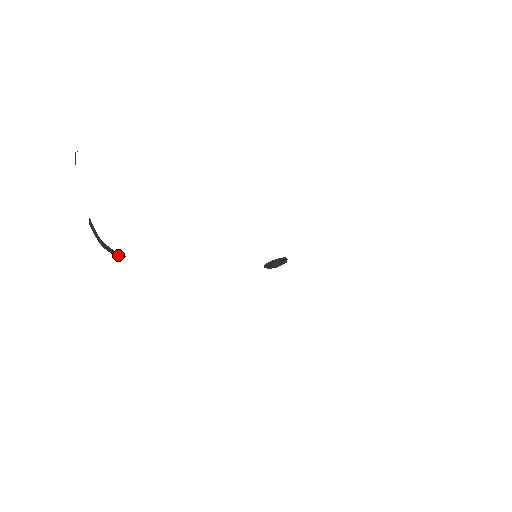
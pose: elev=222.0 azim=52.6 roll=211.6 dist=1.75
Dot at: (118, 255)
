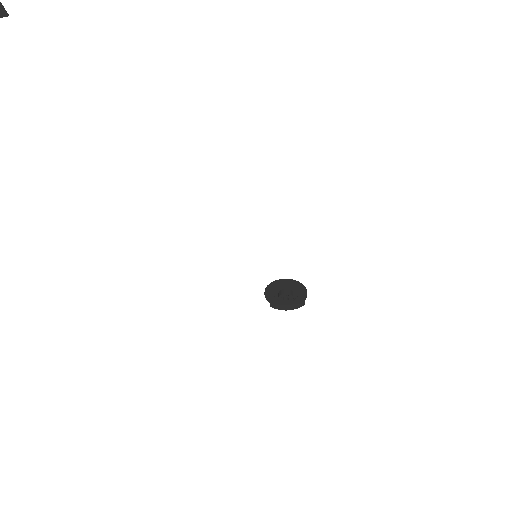
Dot at: out of frame
